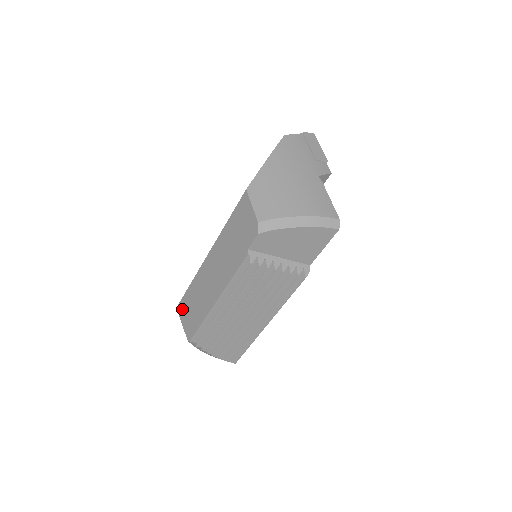
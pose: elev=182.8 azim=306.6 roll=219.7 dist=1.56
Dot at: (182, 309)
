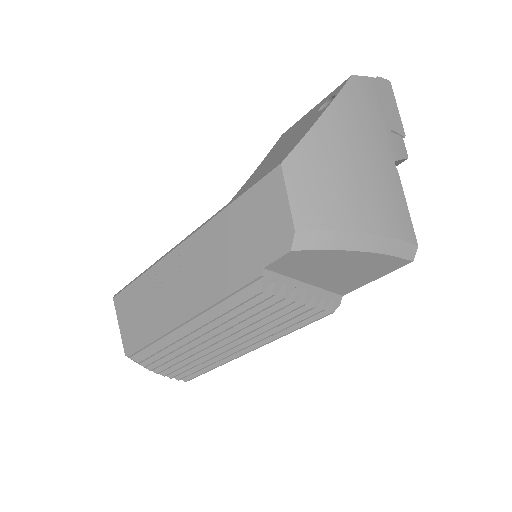
Dot at: (123, 305)
